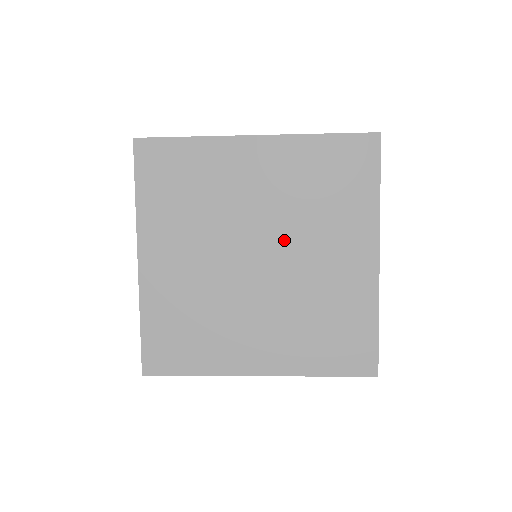
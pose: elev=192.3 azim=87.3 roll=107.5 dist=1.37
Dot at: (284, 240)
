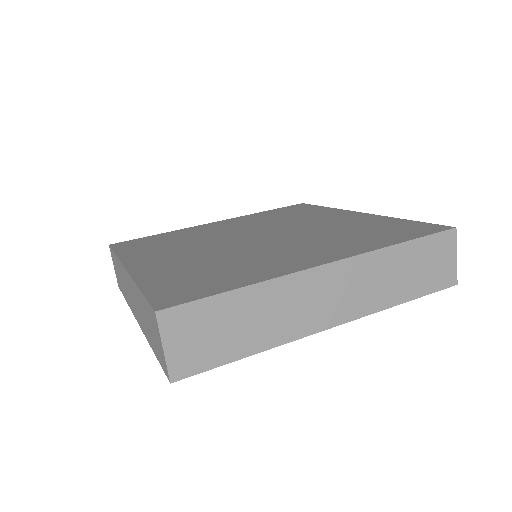
Dot at: occluded
